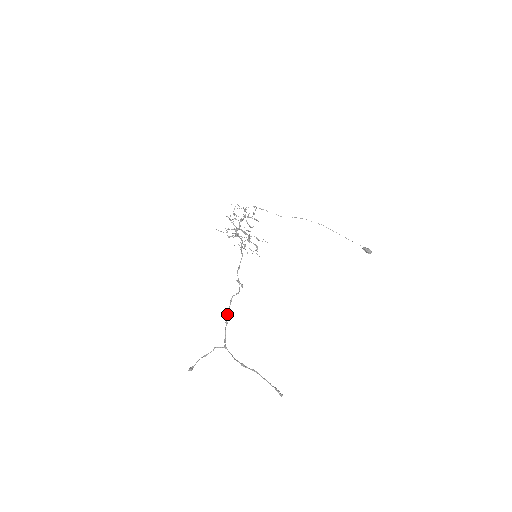
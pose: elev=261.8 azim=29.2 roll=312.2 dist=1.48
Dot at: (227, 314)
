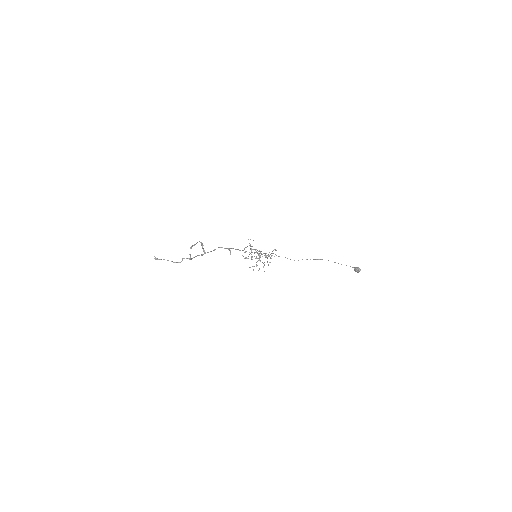
Dot at: occluded
